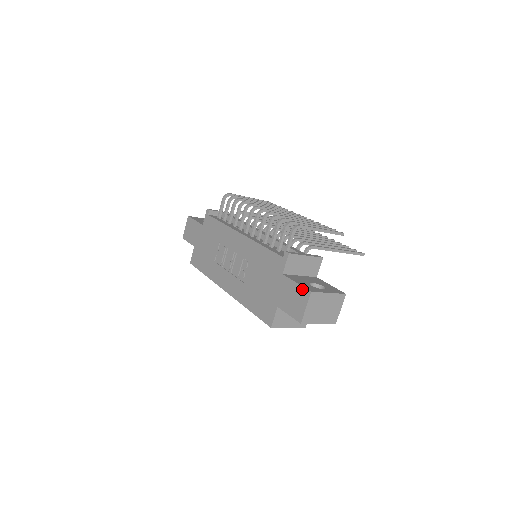
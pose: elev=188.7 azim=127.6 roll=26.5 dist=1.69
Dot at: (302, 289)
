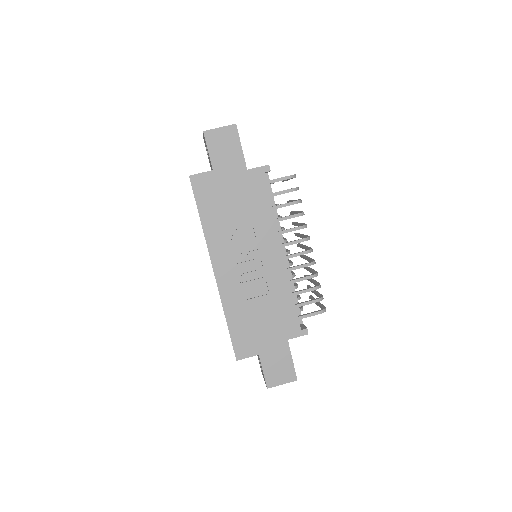
Dot at: (293, 370)
